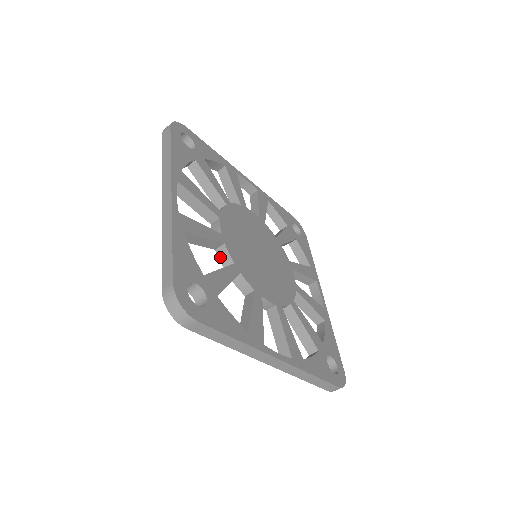
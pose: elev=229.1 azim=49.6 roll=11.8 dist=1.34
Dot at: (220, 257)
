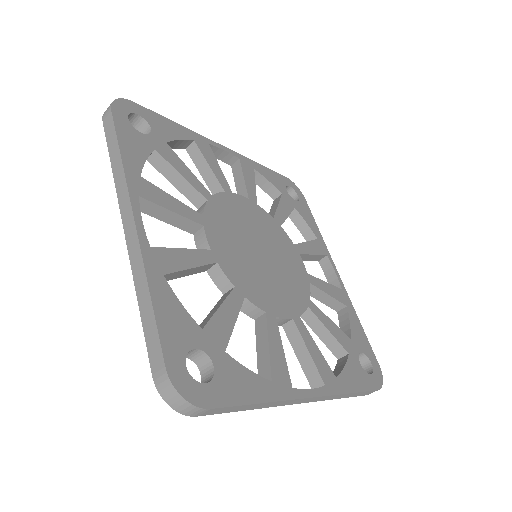
Dot at: (215, 280)
